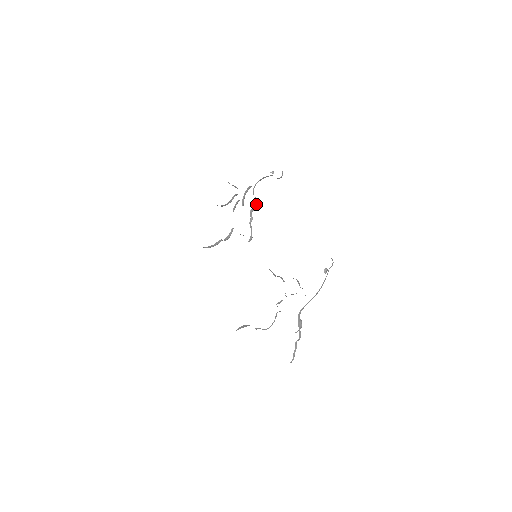
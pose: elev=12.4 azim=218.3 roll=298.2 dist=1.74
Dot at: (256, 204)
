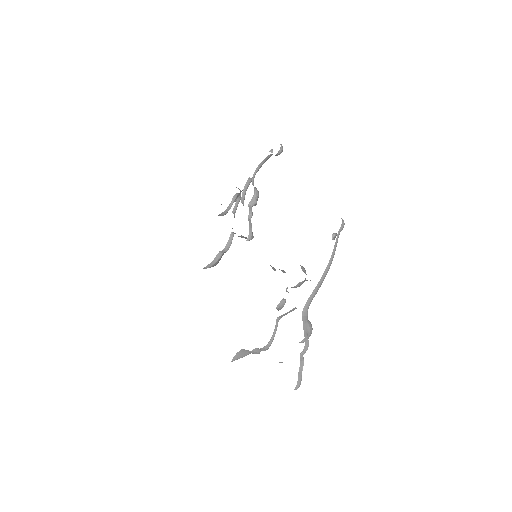
Dot at: (255, 195)
